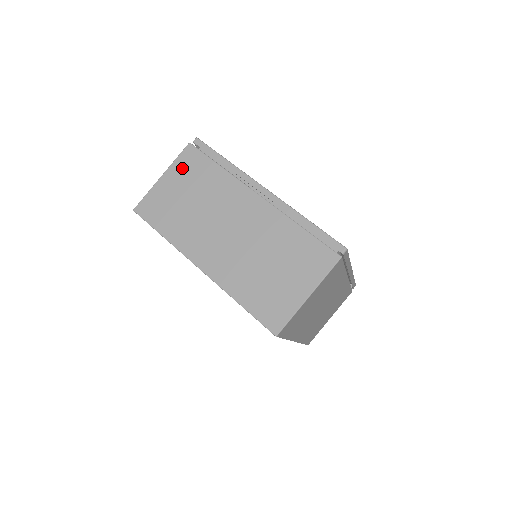
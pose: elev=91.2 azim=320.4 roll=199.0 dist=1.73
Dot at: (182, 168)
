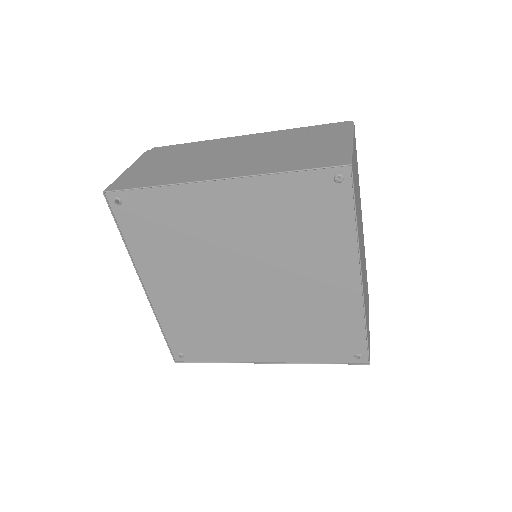
Dot at: (148, 158)
